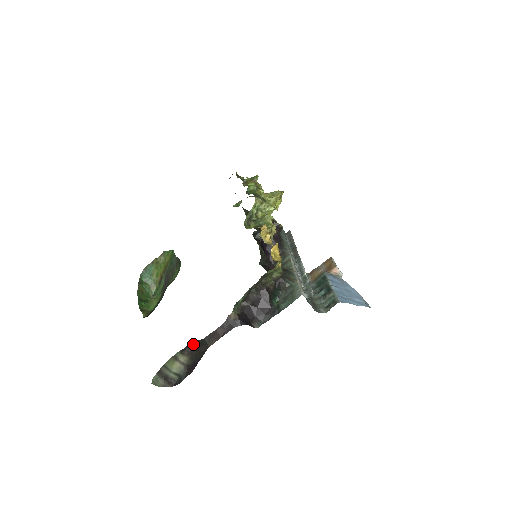
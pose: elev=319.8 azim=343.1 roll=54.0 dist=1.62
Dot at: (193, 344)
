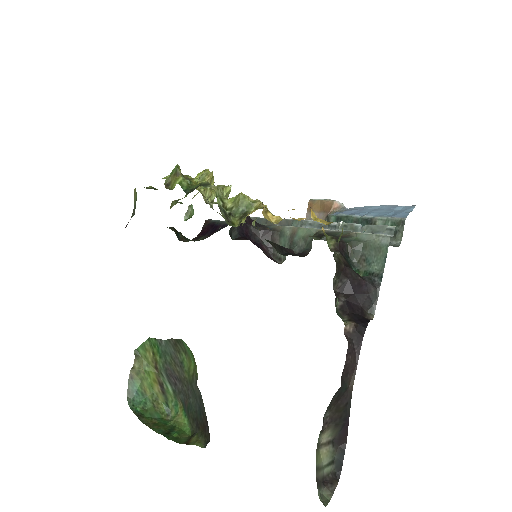
Dot at: (329, 407)
